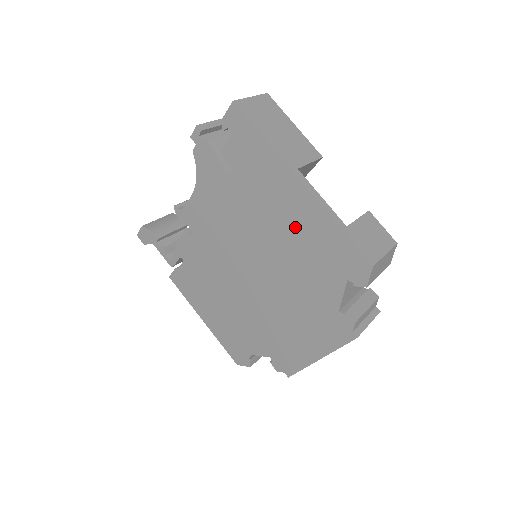
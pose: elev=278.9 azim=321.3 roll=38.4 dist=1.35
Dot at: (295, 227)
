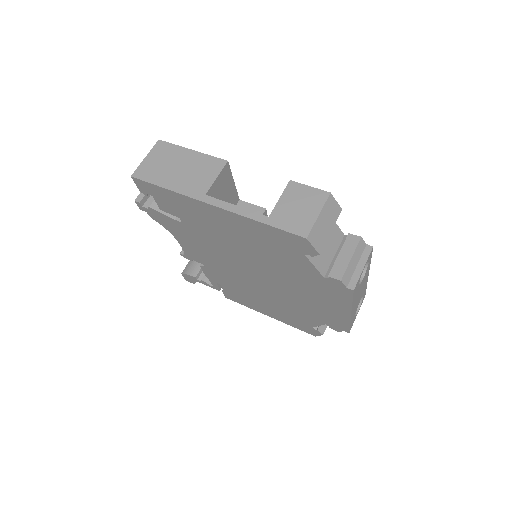
Dot at: (242, 235)
